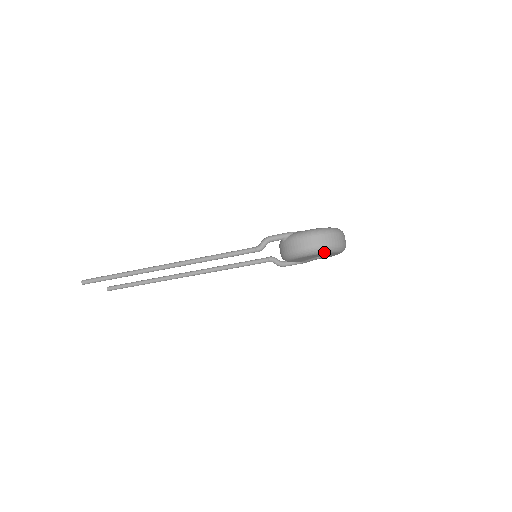
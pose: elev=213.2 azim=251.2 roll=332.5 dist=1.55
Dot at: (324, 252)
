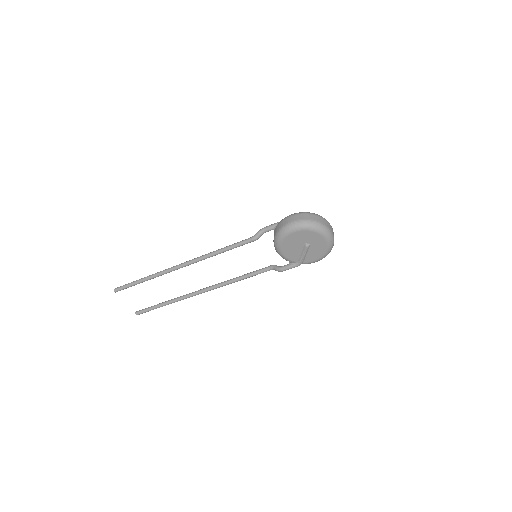
Dot at: (306, 227)
